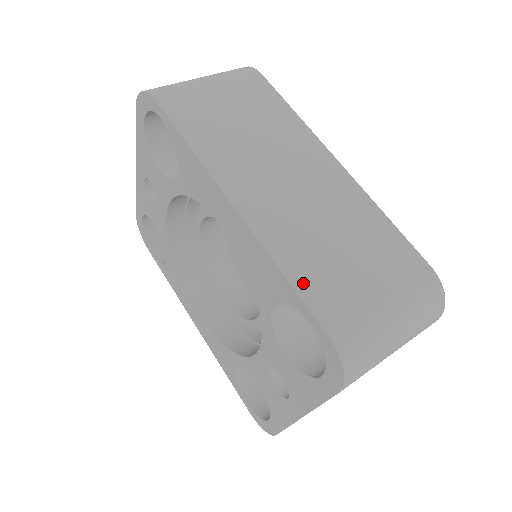
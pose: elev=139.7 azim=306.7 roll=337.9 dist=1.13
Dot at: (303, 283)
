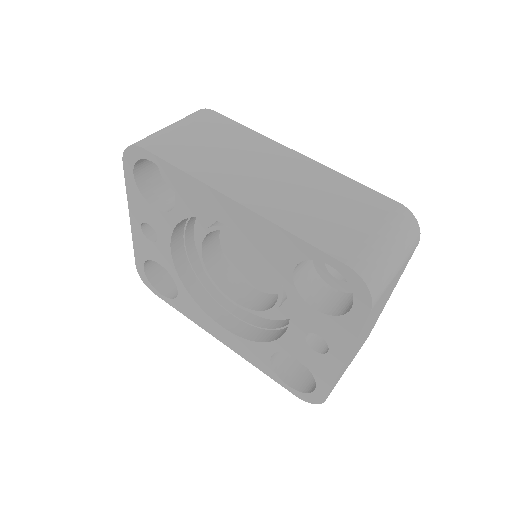
Dot at: (313, 237)
